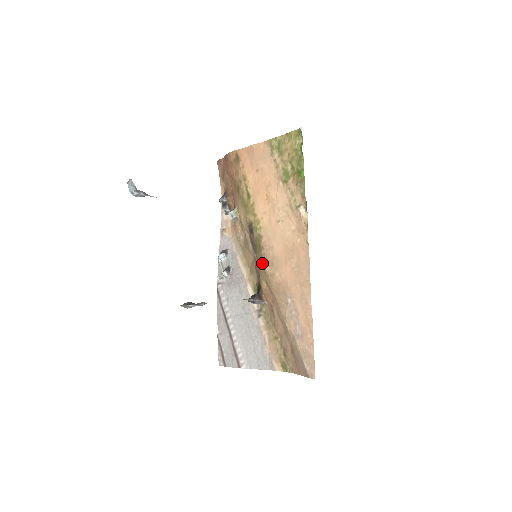
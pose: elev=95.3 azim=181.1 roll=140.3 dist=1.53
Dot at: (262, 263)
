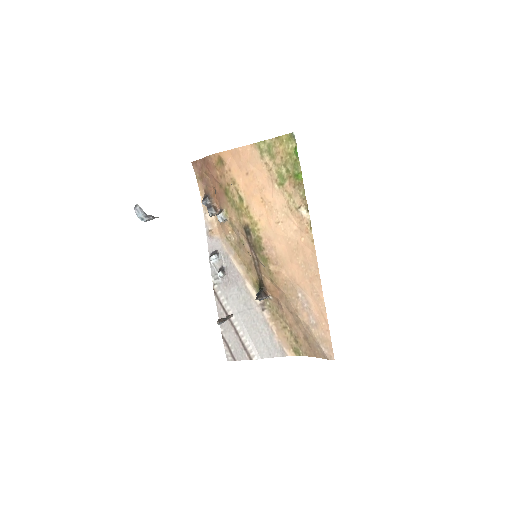
Dot at: (264, 262)
